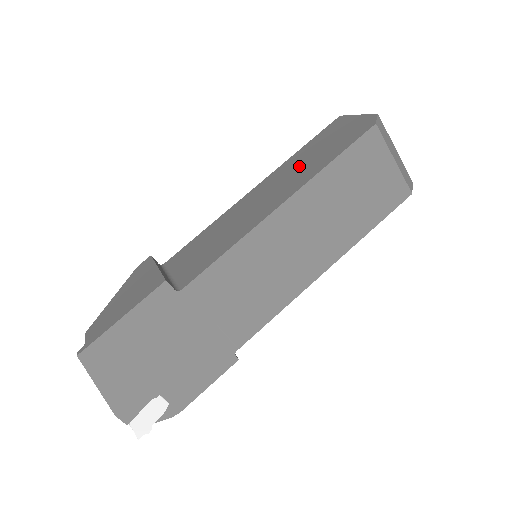
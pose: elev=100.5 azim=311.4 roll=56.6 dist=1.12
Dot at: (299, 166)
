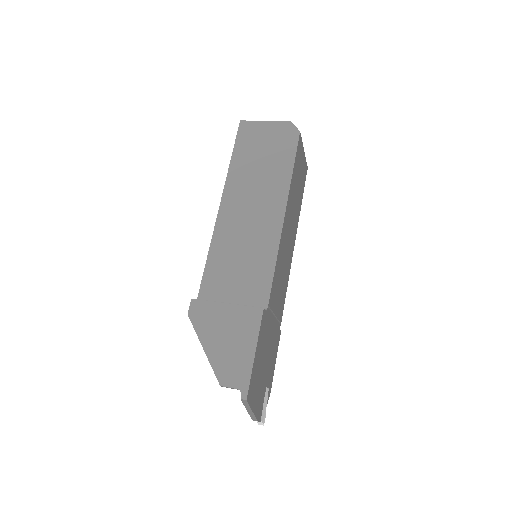
Dot at: (257, 176)
